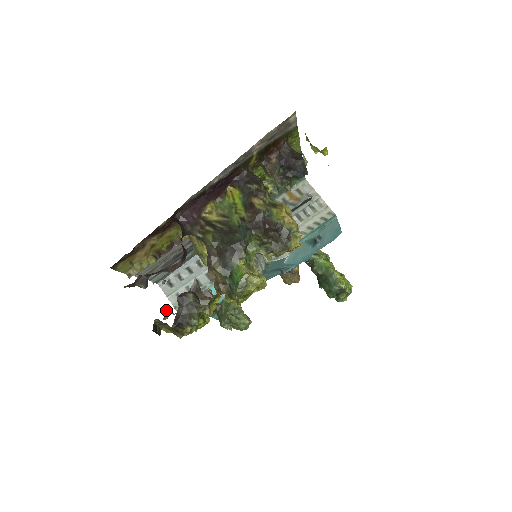
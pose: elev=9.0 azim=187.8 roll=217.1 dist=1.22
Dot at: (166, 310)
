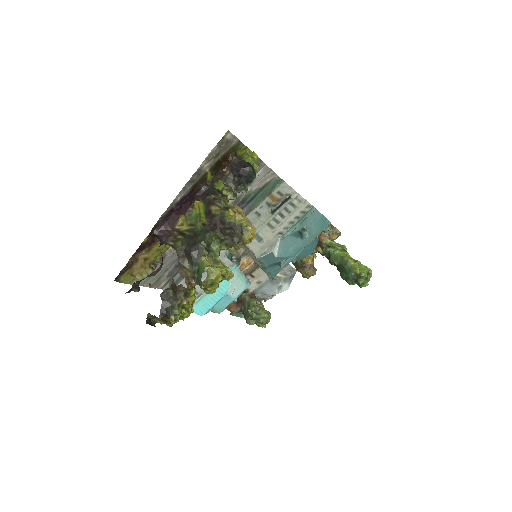
Dot at: occluded
